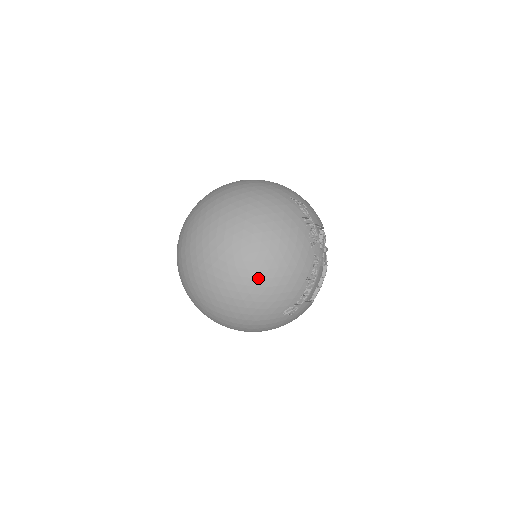
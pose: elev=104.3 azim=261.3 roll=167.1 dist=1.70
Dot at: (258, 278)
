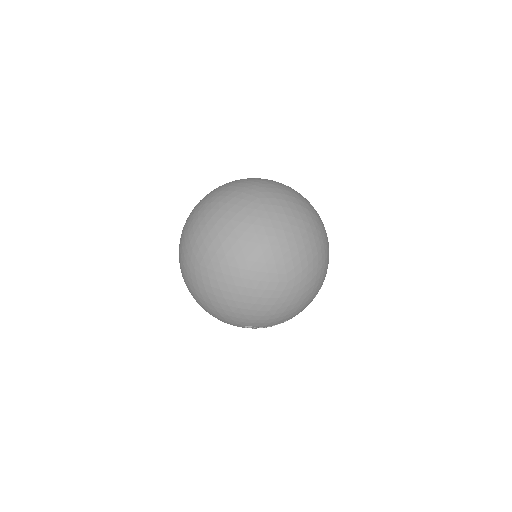
Dot at: (272, 301)
